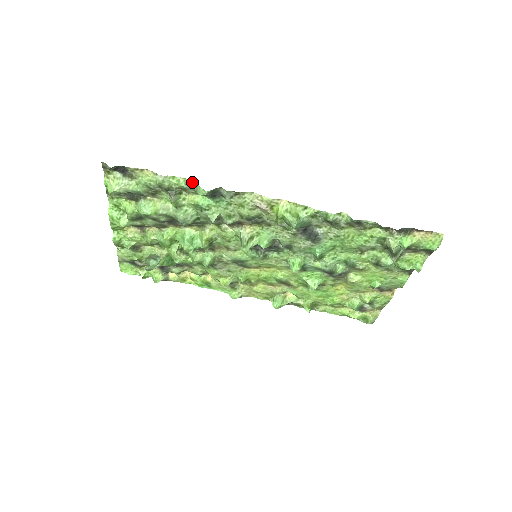
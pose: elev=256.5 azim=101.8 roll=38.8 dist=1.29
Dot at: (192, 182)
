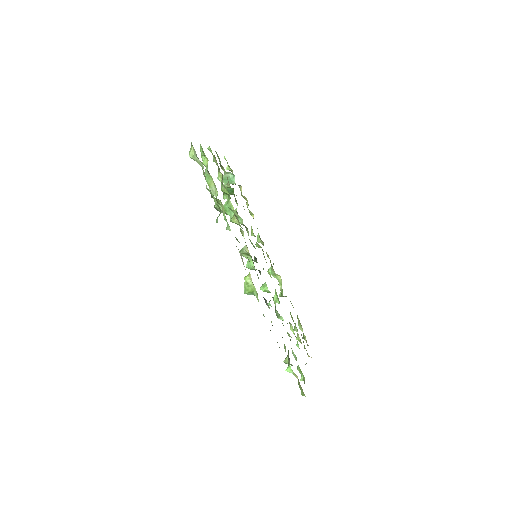
Dot at: (220, 209)
